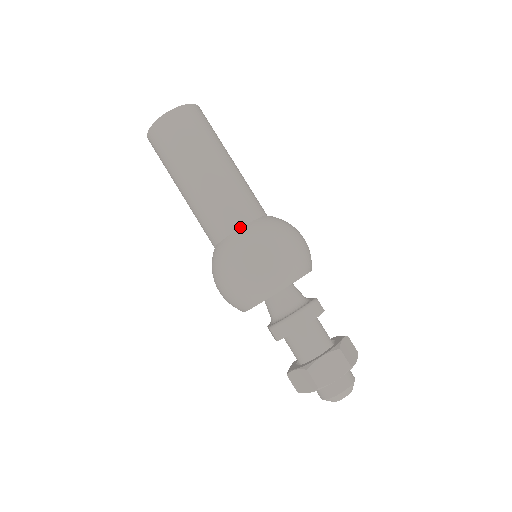
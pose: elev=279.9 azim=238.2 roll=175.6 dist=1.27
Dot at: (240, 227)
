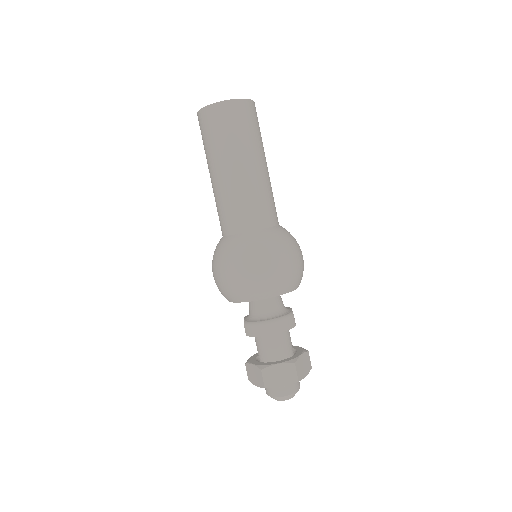
Dot at: (249, 231)
